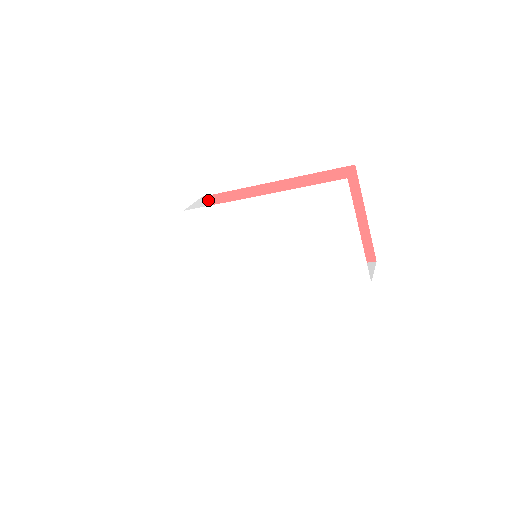
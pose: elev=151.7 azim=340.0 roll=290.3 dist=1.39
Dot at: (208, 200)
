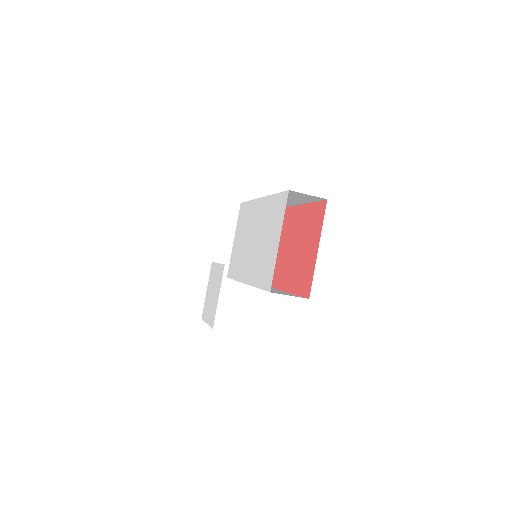
Dot at: occluded
